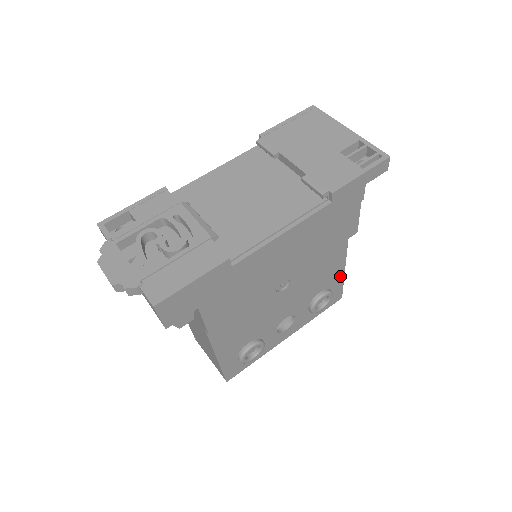
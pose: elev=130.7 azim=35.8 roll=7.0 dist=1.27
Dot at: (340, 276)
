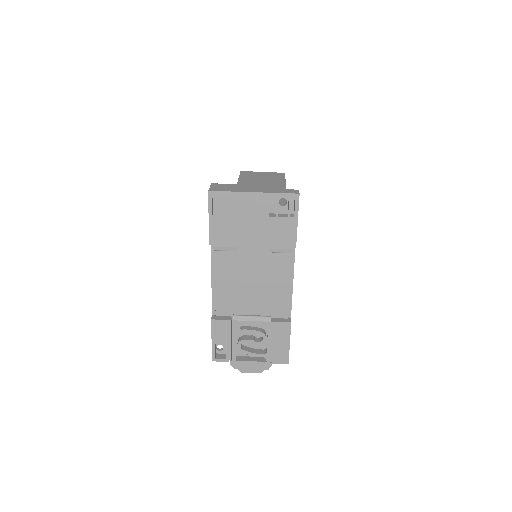
Dot at: occluded
